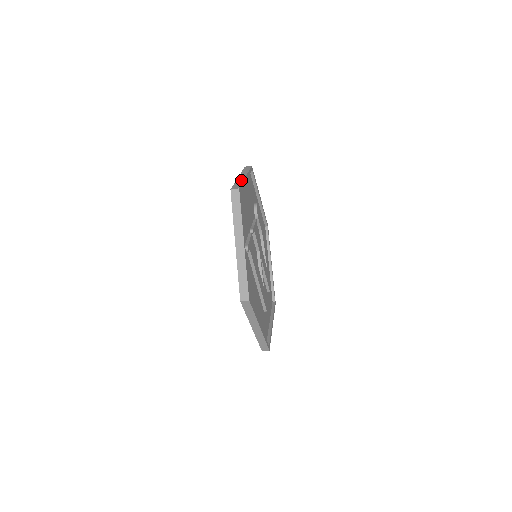
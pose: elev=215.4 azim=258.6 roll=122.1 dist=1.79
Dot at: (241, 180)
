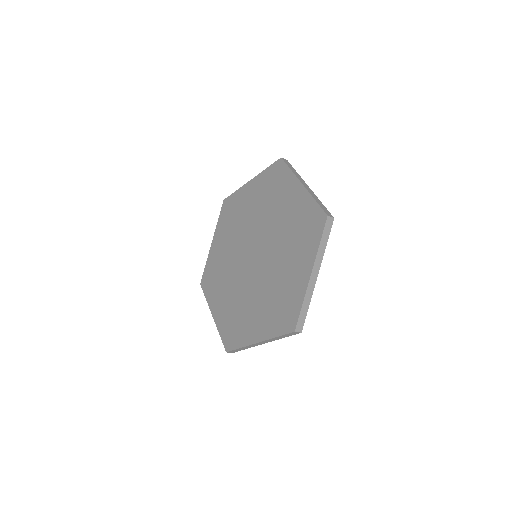
Dot at: (310, 296)
